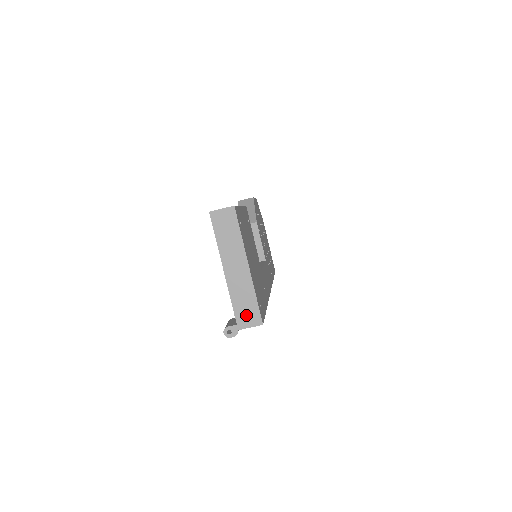
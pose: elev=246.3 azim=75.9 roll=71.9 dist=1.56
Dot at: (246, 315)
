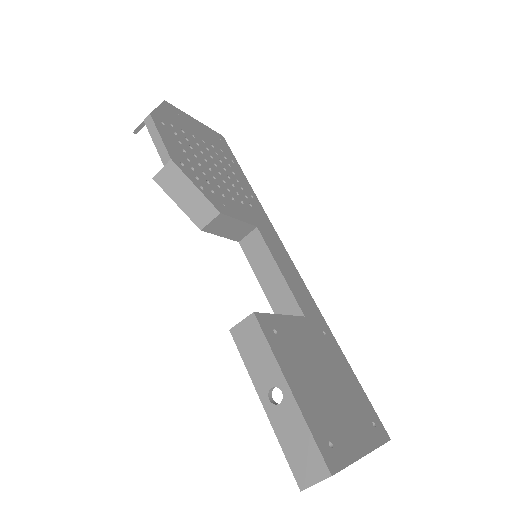
Dot at: occluded
